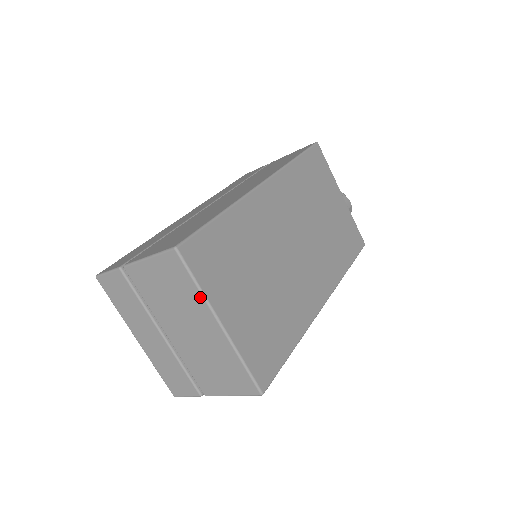
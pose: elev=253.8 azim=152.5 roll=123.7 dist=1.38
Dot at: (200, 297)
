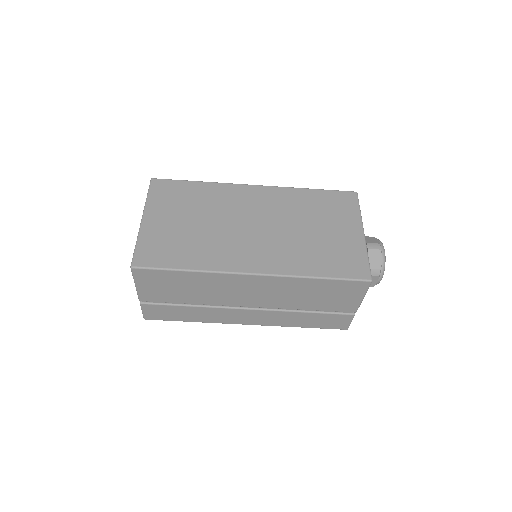
Dot at: (145, 204)
